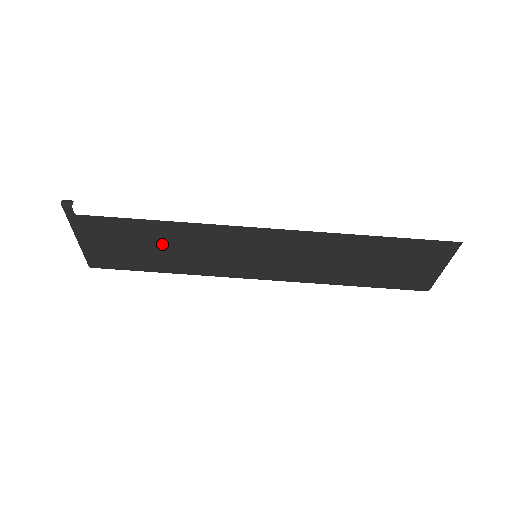
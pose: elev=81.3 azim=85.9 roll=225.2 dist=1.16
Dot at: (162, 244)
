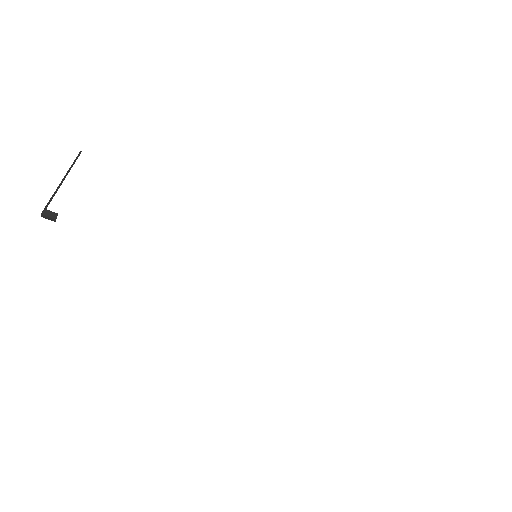
Dot at: occluded
